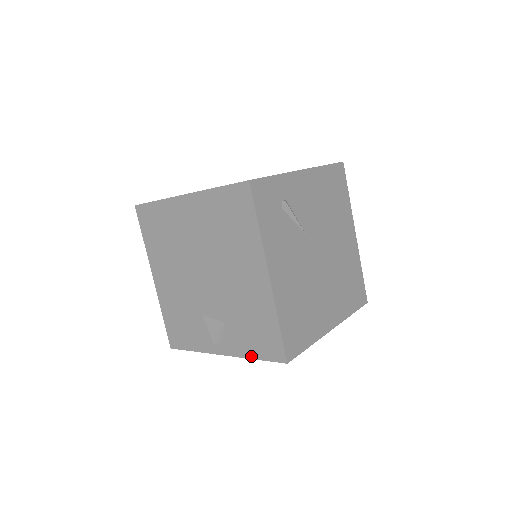
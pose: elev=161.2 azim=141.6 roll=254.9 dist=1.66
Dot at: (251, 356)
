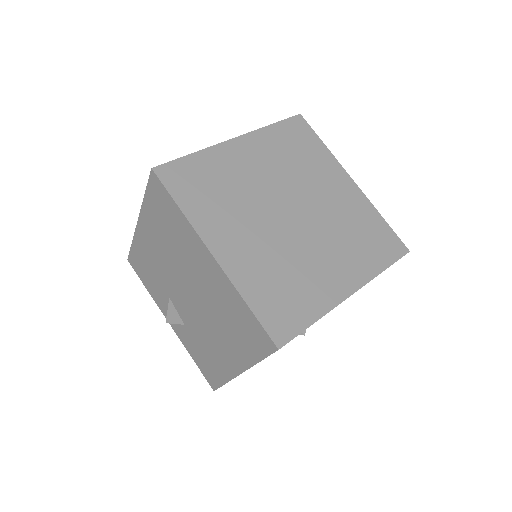
Dot at: (191, 355)
